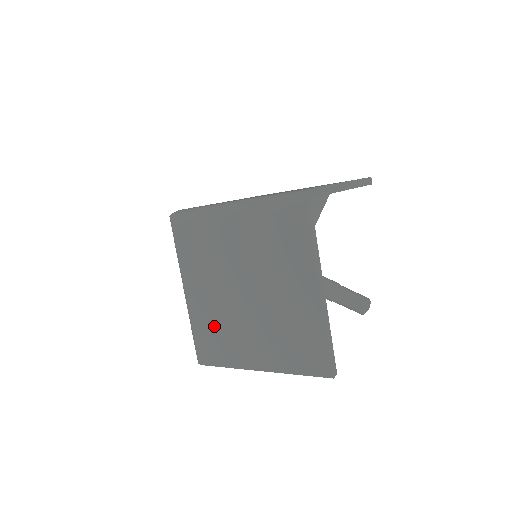
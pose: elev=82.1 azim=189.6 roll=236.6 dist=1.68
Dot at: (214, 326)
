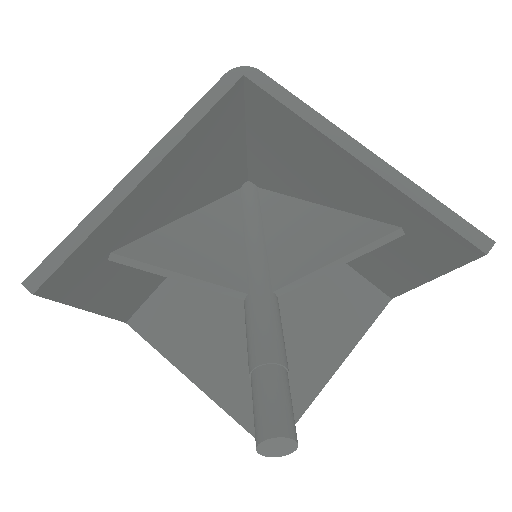
Dot at: occluded
